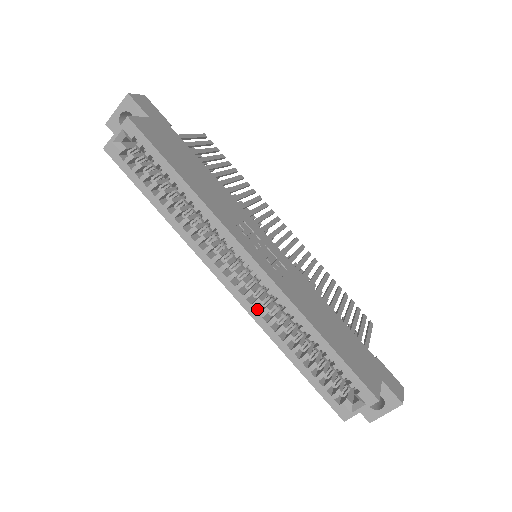
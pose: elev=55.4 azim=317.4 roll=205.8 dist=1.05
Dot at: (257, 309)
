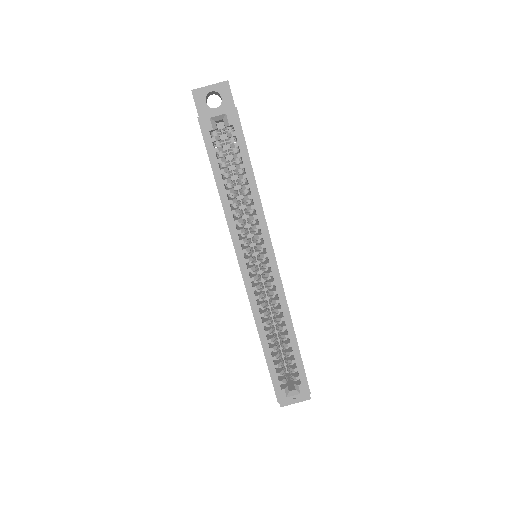
Dot at: (256, 301)
